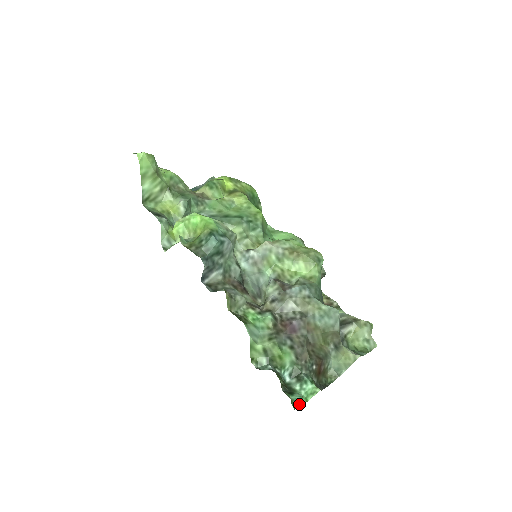
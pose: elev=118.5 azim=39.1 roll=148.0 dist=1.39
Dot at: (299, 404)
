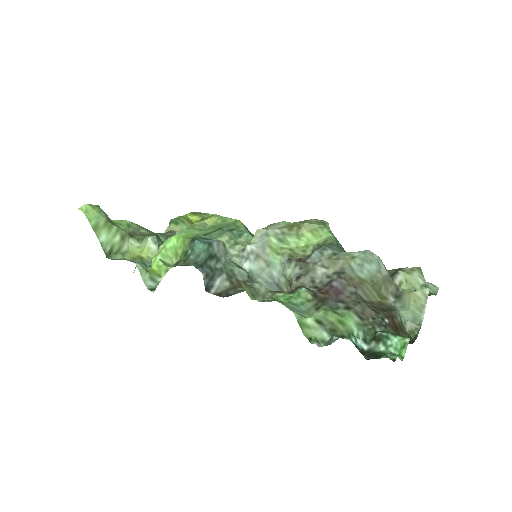
Dot at: (395, 357)
